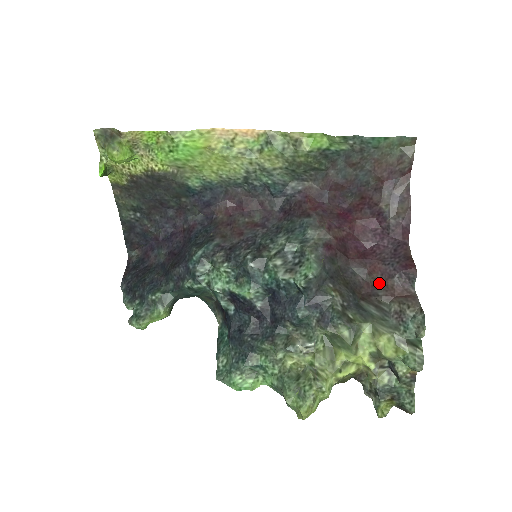
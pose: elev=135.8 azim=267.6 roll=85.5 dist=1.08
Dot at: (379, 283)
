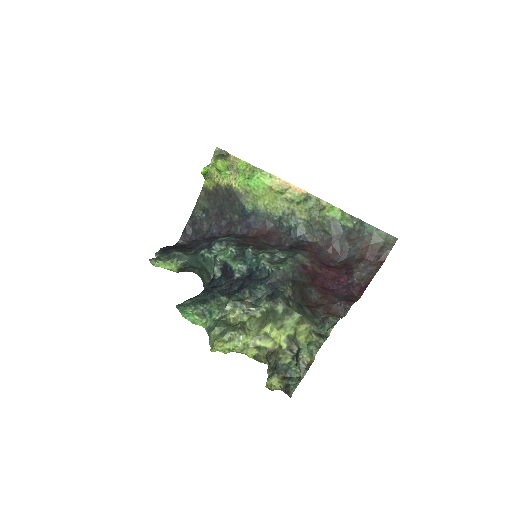
Dot at: (324, 304)
